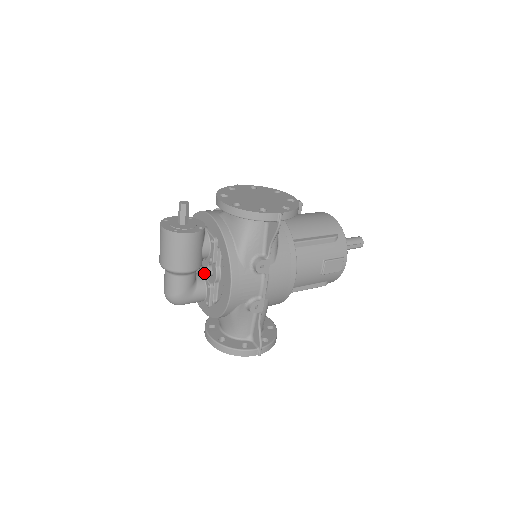
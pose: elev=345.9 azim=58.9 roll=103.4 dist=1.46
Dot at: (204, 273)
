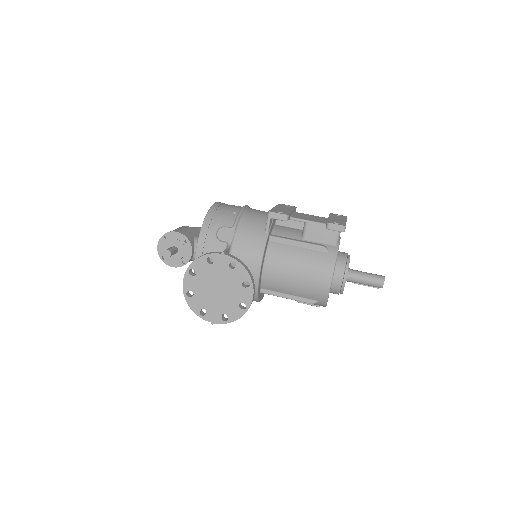
Dot at: occluded
